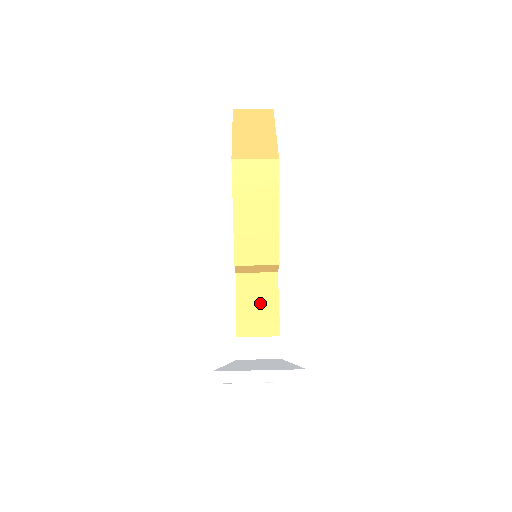
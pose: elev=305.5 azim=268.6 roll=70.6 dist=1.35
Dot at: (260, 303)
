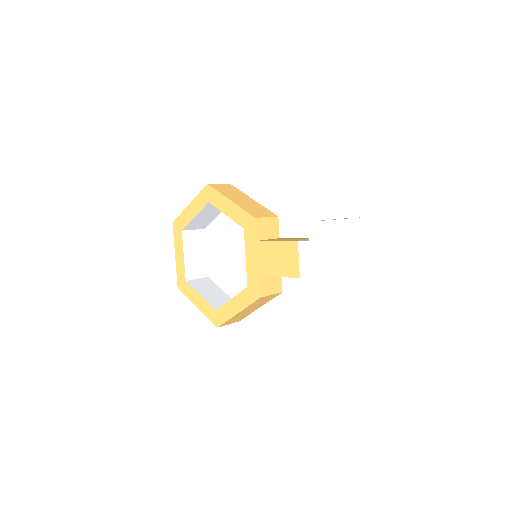
Dot at: occluded
